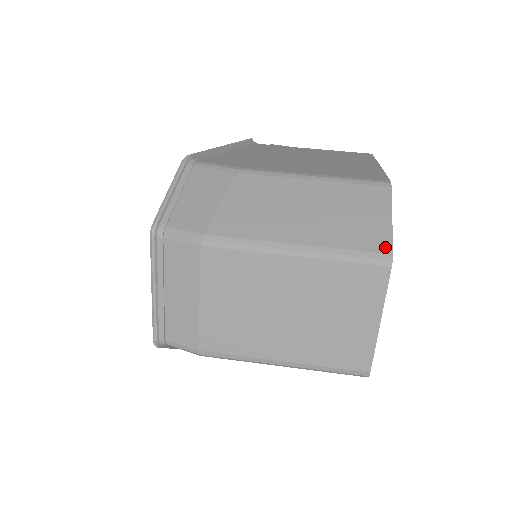
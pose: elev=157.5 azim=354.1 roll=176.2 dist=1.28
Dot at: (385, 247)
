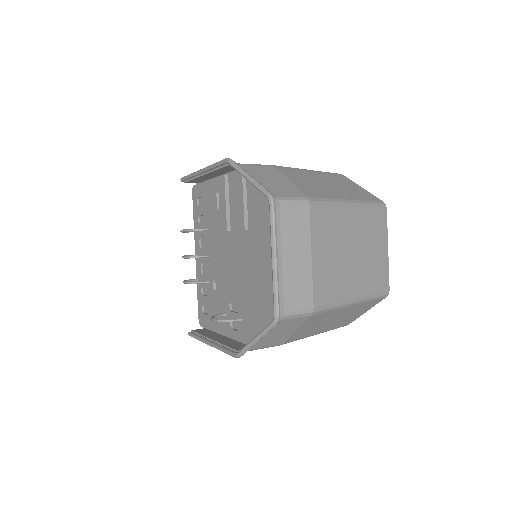
Dot at: (377, 199)
